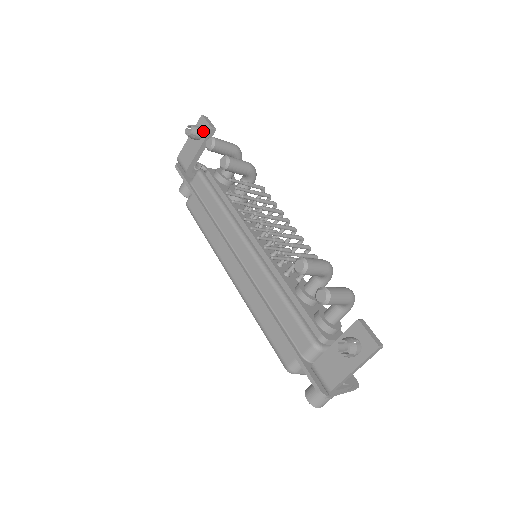
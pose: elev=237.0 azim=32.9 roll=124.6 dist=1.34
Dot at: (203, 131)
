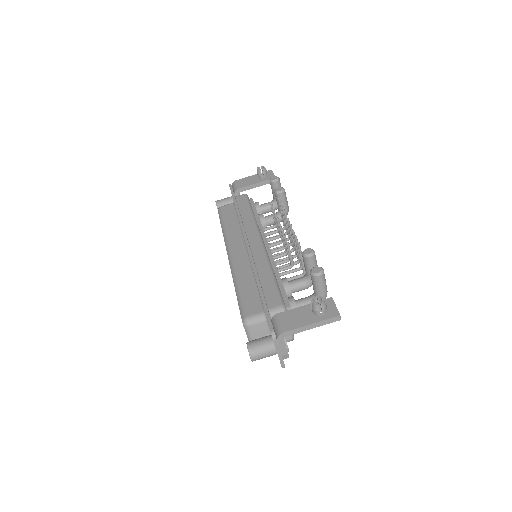
Dot at: (267, 176)
